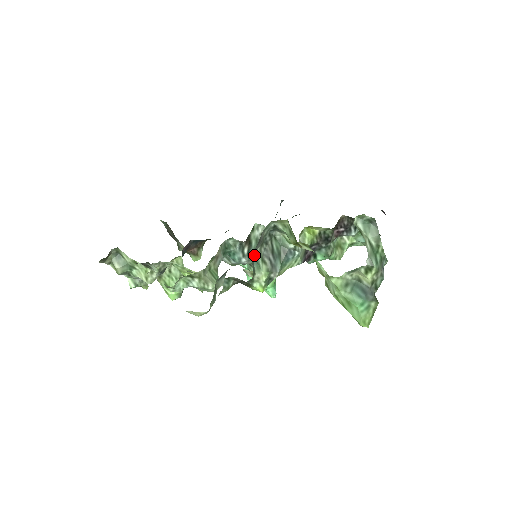
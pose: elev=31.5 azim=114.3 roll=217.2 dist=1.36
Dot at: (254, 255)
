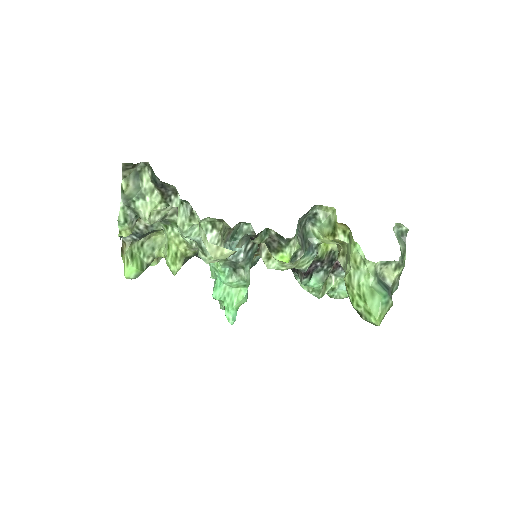
Dot at: (298, 222)
